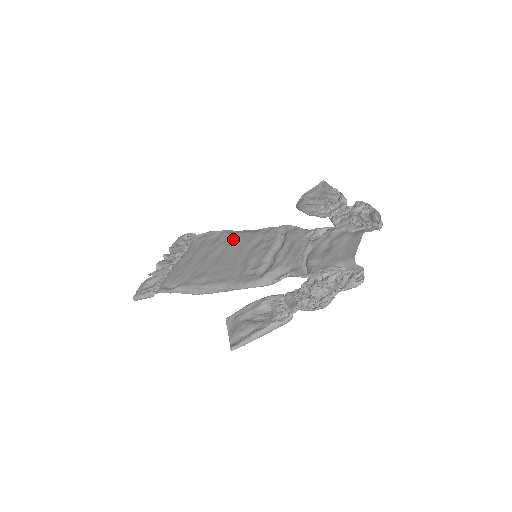
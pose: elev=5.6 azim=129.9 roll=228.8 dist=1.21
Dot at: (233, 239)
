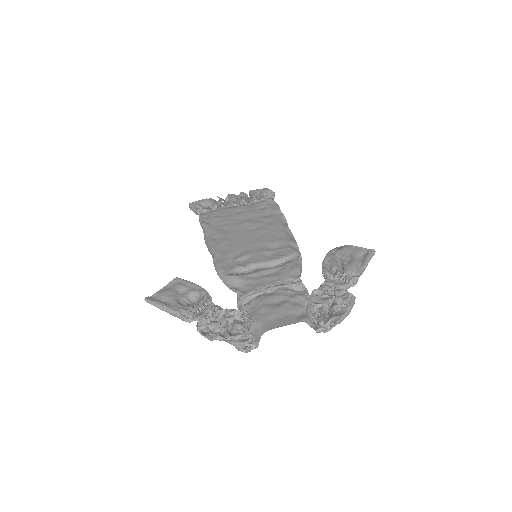
Dot at: (271, 227)
